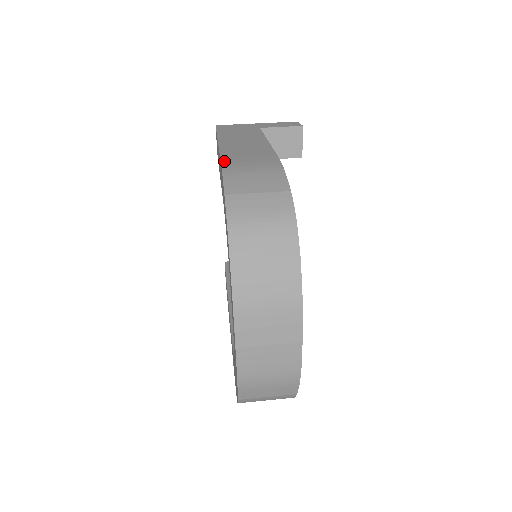
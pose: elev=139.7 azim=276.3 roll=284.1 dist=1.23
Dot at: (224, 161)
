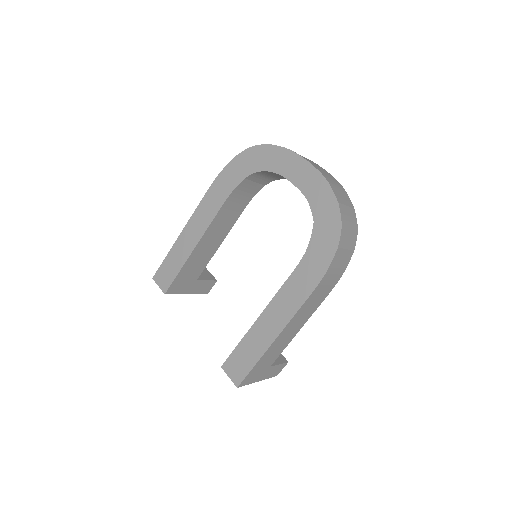
Dot at: (212, 186)
